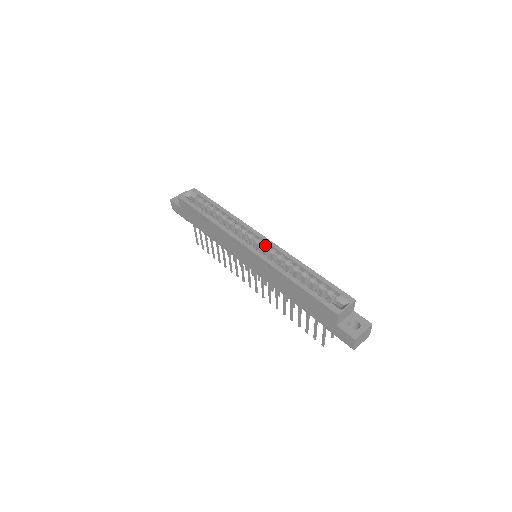
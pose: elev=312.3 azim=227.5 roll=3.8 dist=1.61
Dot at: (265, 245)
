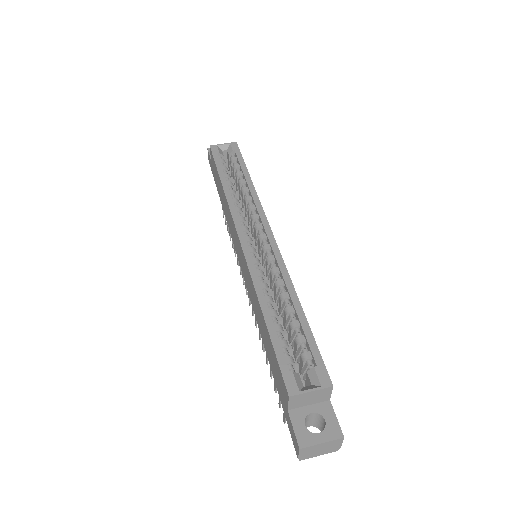
Dot at: (266, 245)
